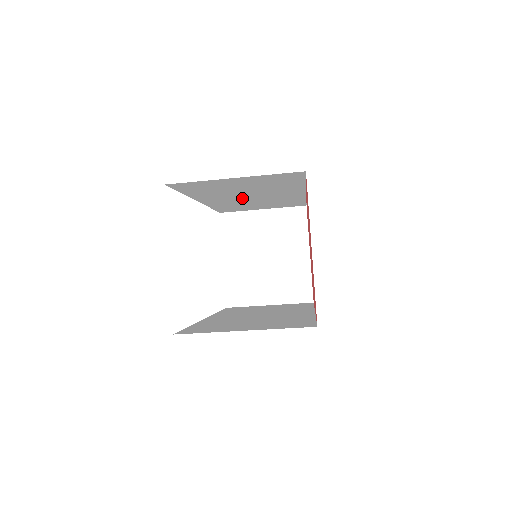
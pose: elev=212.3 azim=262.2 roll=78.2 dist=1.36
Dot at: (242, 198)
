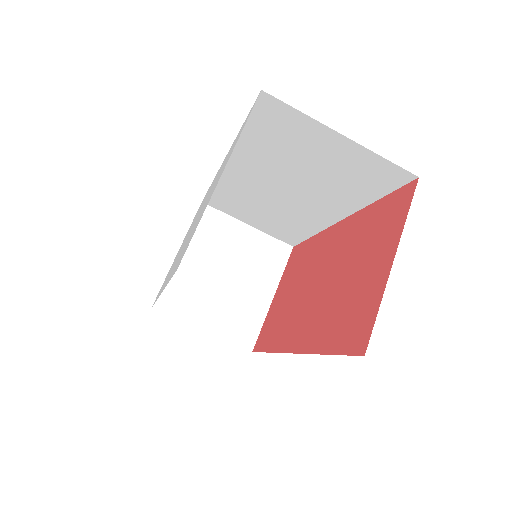
Dot at: (271, 187)
